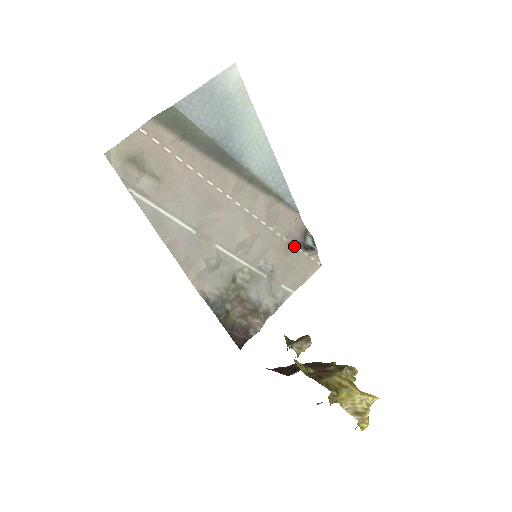
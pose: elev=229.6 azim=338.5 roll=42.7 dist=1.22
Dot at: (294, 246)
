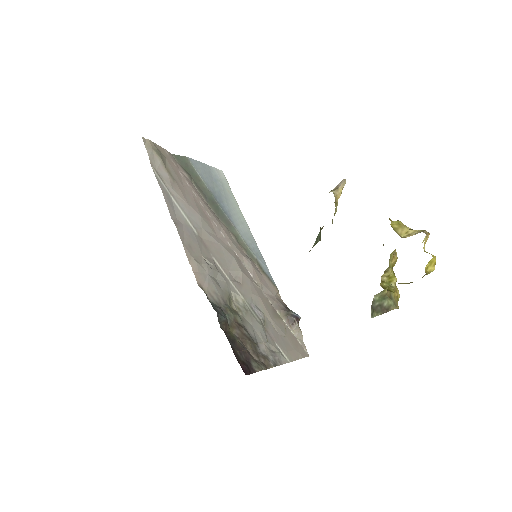
Dot at: (279, 316)
